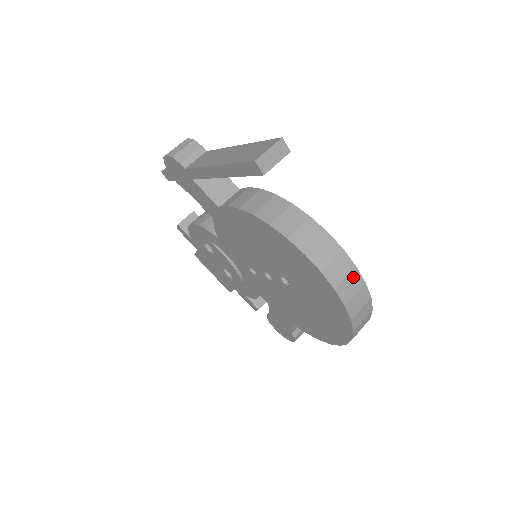
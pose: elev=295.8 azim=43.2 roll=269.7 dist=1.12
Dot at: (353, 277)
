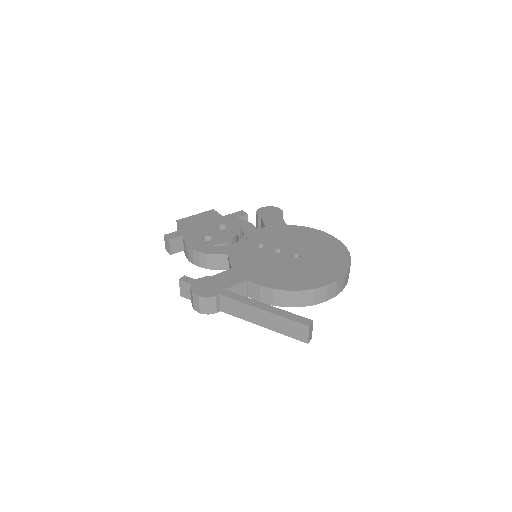
Dot at: (345, 277)
